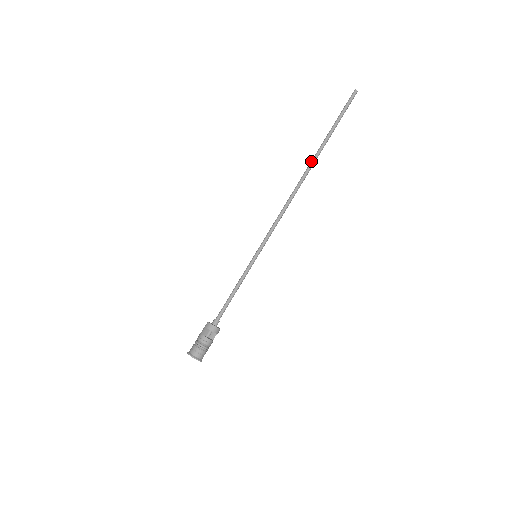
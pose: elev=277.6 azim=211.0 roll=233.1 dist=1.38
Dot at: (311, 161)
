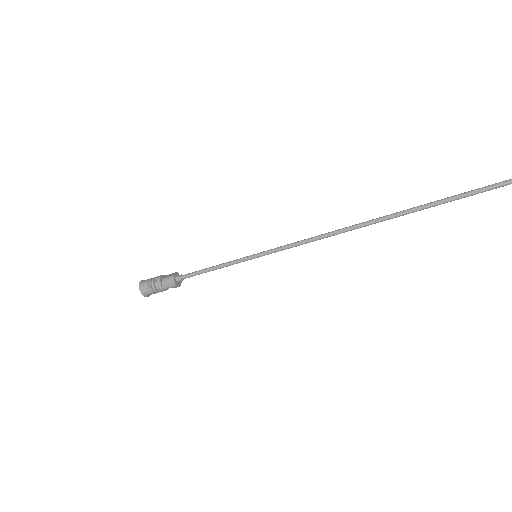
Dot at: (388, 219)
